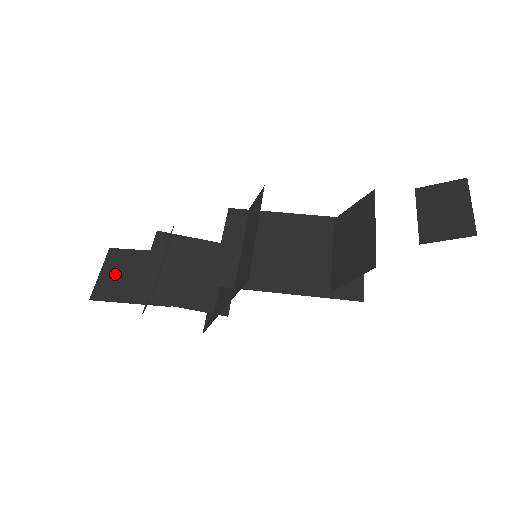
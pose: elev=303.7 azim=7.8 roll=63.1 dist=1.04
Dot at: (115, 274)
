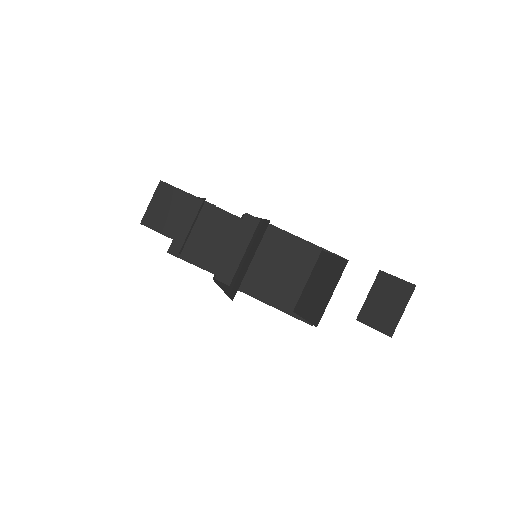
Dot at: (161, 207)
